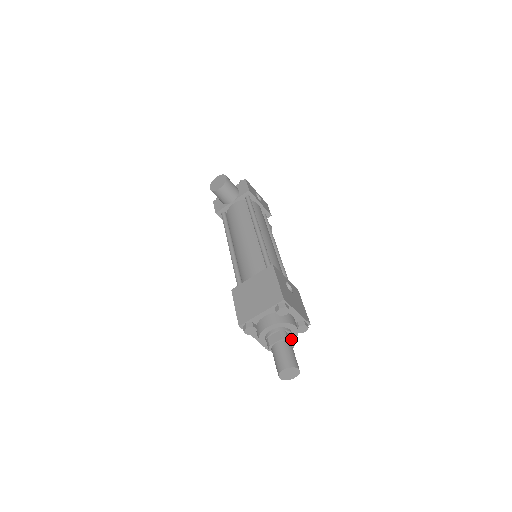
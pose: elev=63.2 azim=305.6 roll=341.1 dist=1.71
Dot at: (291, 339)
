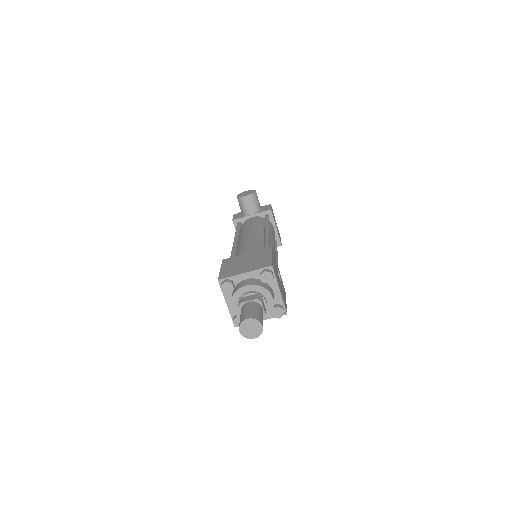
Dot at: (264, 308)
